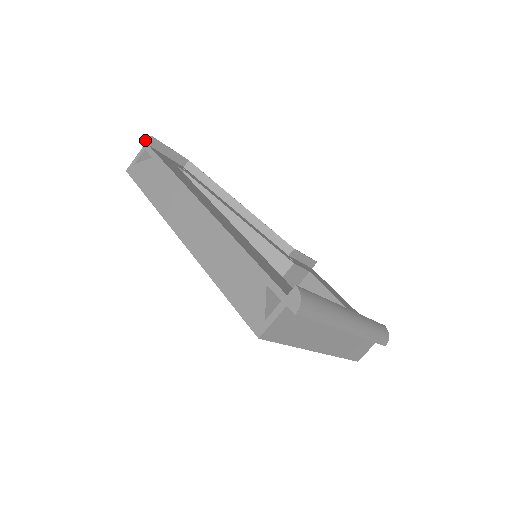
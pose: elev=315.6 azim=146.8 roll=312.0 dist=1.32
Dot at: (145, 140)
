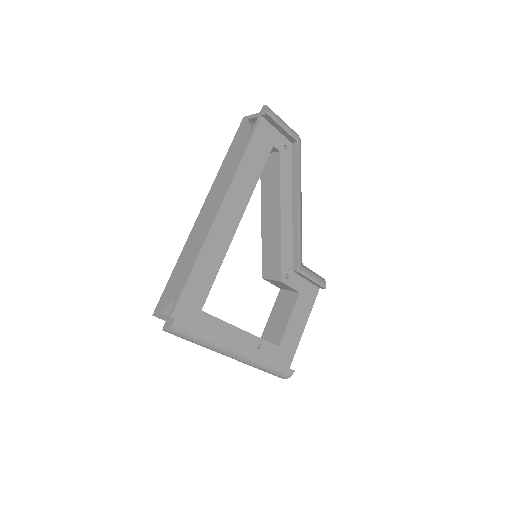
Dot at: (265, 109)
